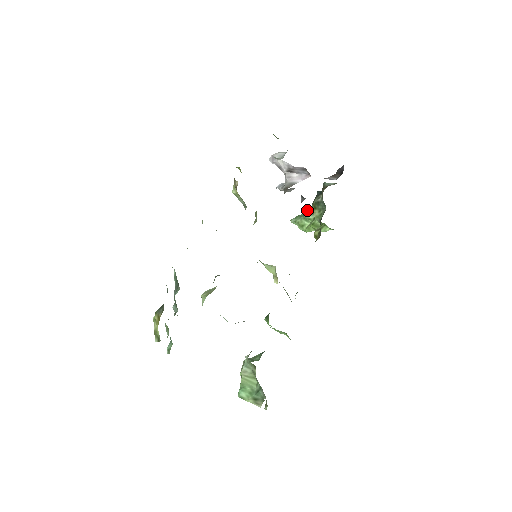
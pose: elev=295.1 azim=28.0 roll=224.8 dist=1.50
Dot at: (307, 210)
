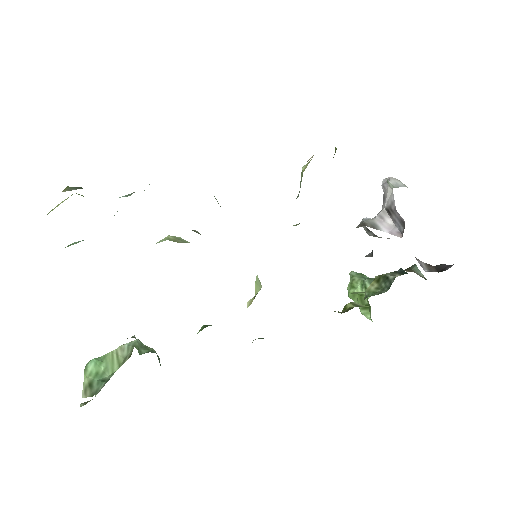
Dot at: occluded
